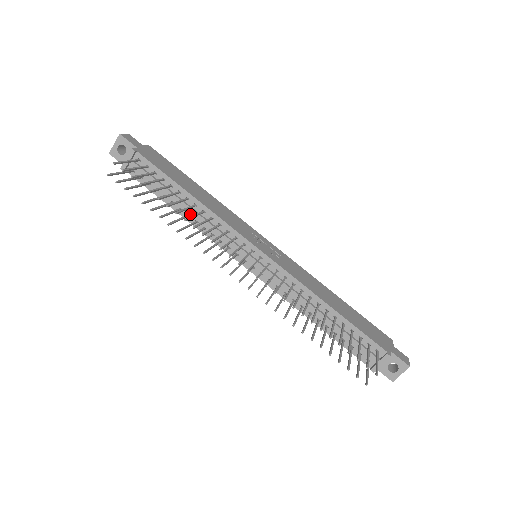
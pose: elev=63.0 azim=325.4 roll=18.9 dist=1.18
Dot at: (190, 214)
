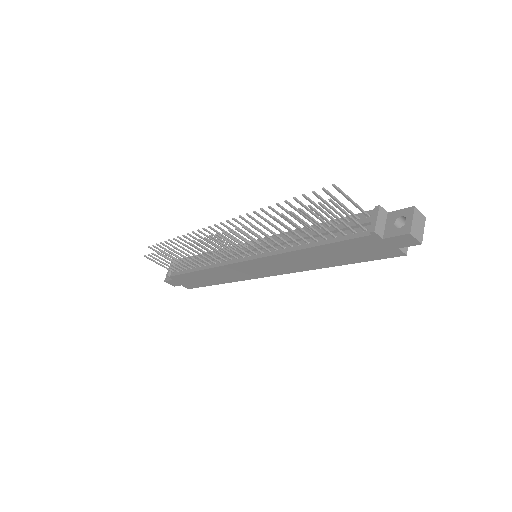
Dot at: (206, 264)
